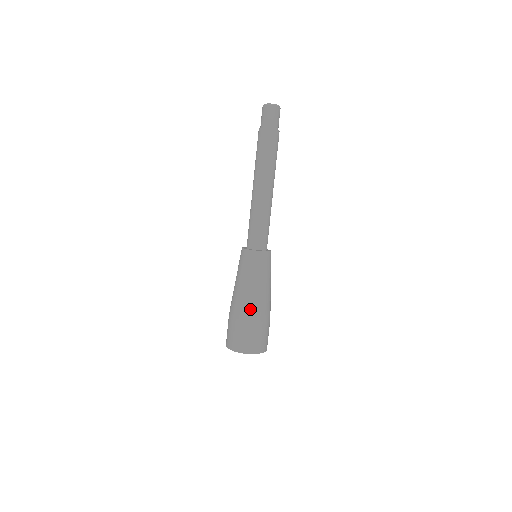
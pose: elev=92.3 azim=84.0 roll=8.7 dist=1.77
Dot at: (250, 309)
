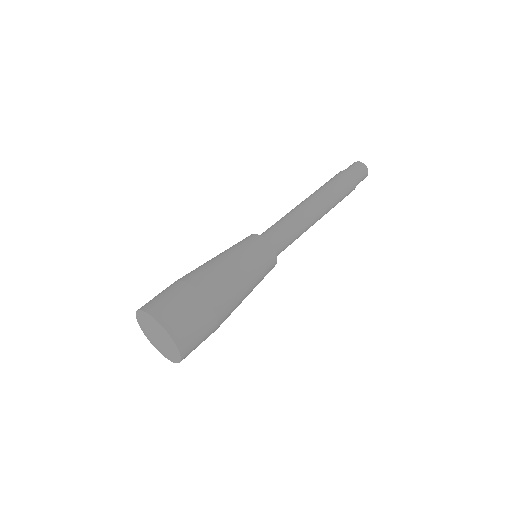
Dot at: (202, 273)
